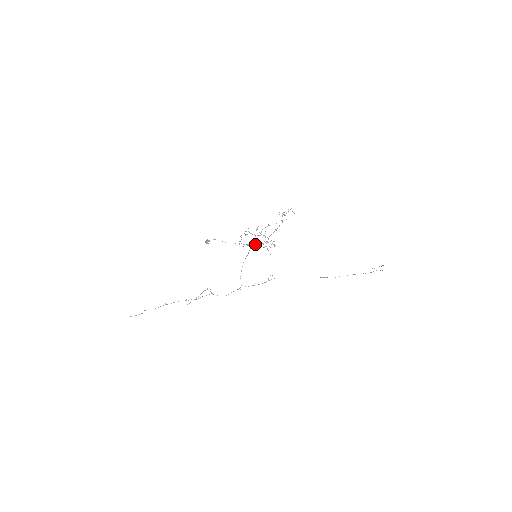
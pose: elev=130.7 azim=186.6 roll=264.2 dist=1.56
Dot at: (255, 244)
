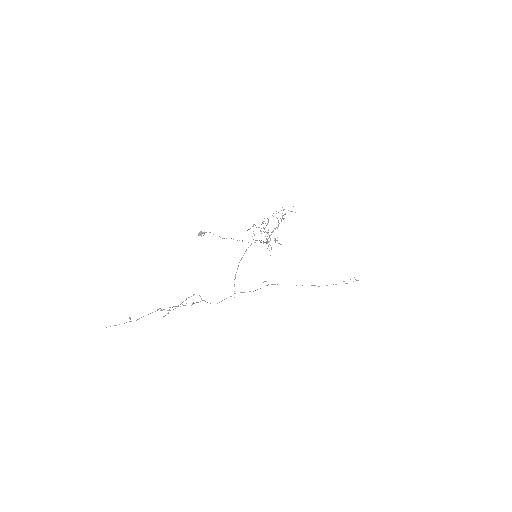
Dot at: (255, 242)
